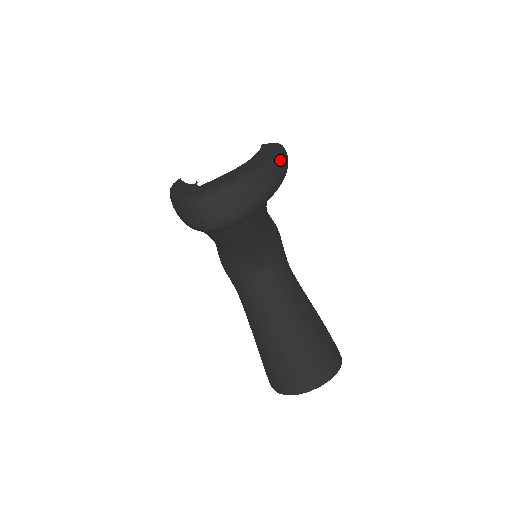
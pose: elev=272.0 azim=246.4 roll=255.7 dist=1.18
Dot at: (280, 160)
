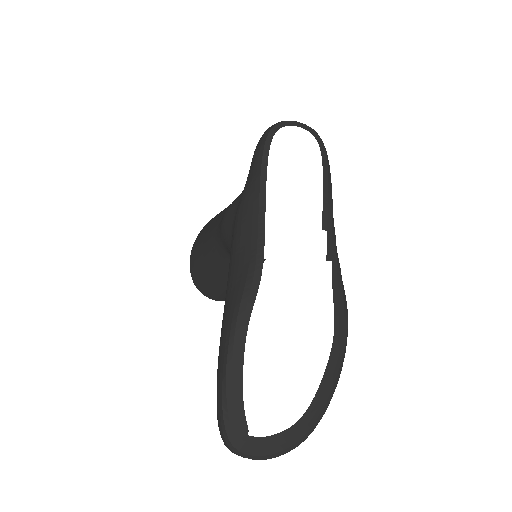
Dot at: (321, 417)
